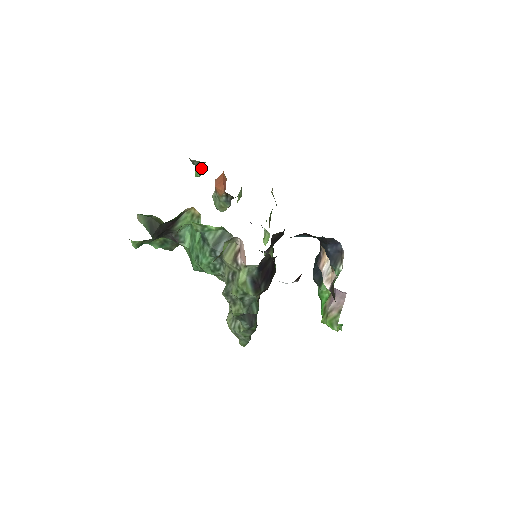
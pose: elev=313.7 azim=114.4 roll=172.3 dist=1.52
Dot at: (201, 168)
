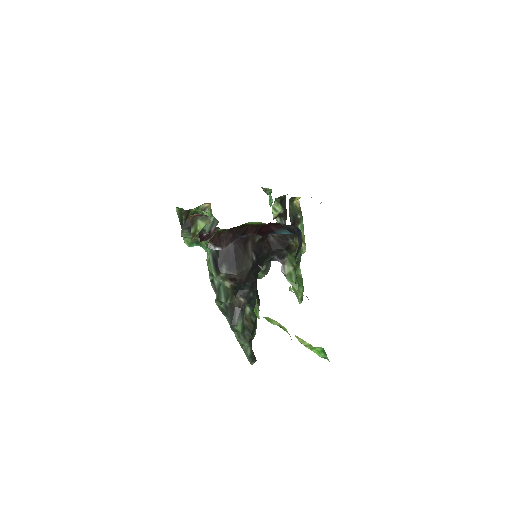
Dot at: (271, 196)
